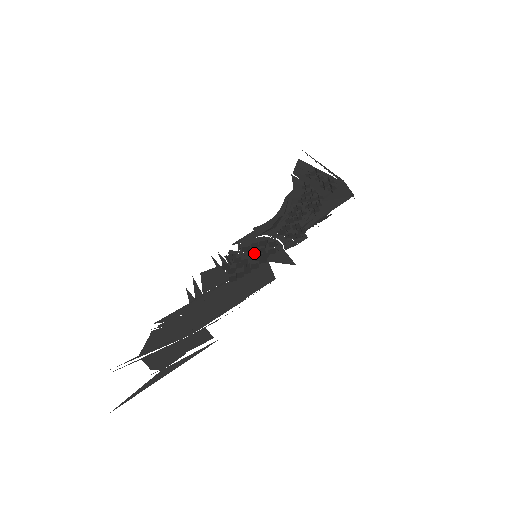
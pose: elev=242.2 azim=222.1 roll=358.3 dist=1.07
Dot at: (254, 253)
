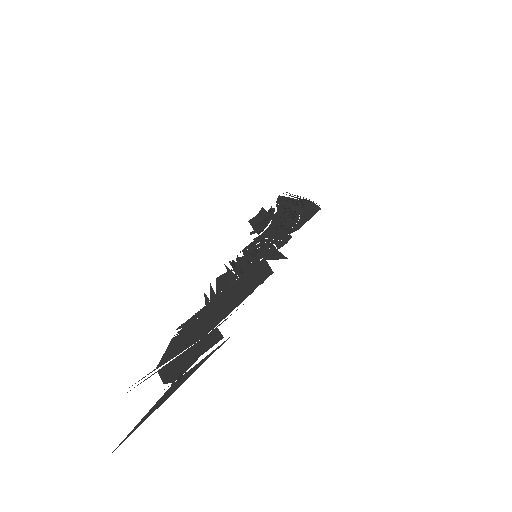
Dot at: (253, 251)
